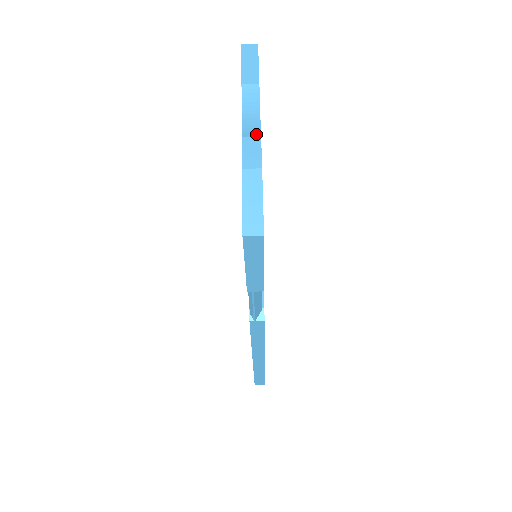
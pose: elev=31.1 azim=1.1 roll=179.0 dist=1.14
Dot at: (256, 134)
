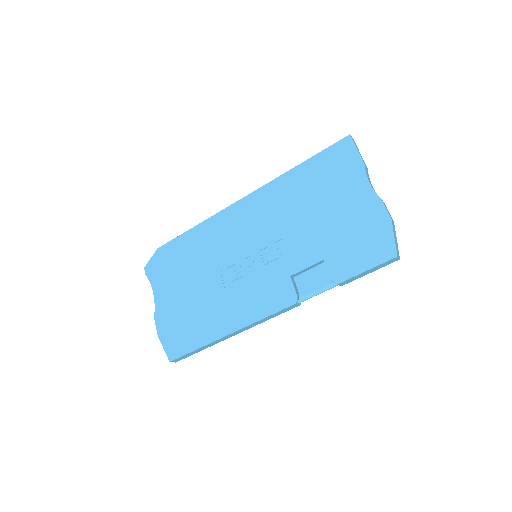
Dot at: occluded
